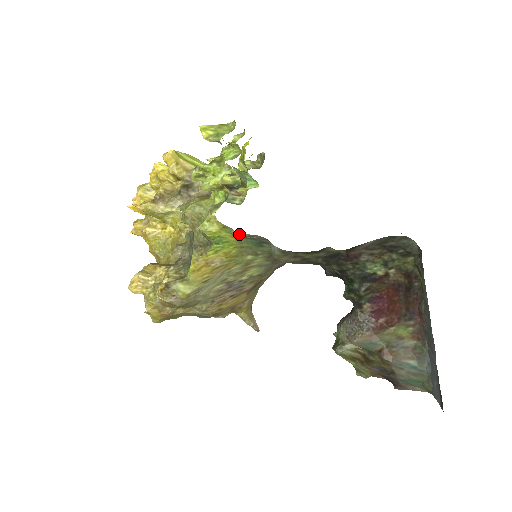
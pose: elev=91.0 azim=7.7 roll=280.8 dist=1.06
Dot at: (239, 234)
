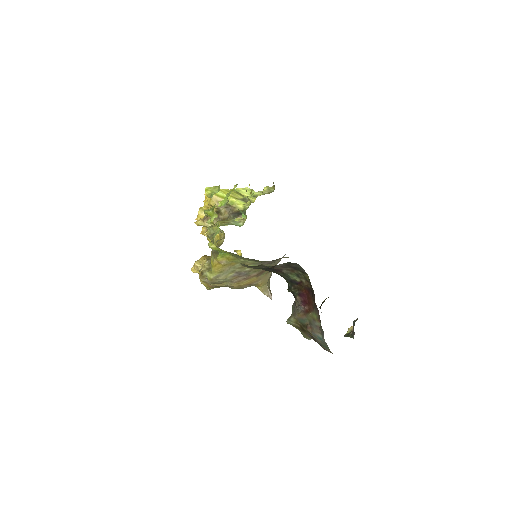
Dot at: occluded
